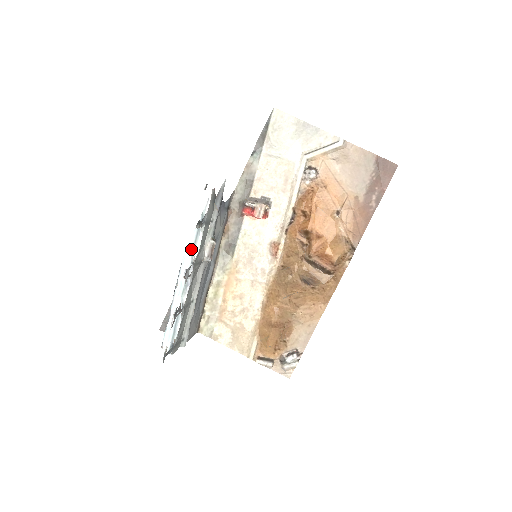
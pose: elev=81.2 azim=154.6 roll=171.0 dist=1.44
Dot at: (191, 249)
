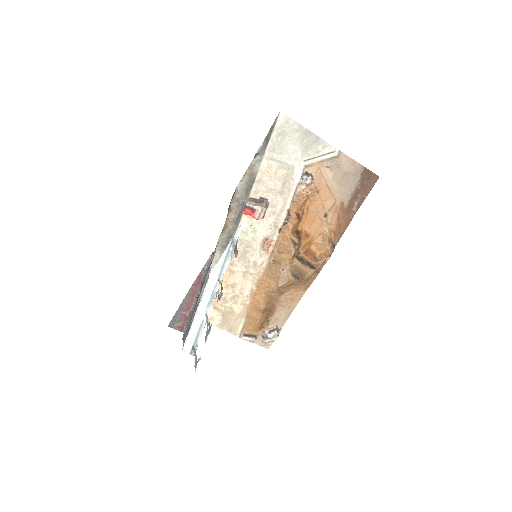
Dot at: (219, 268)
